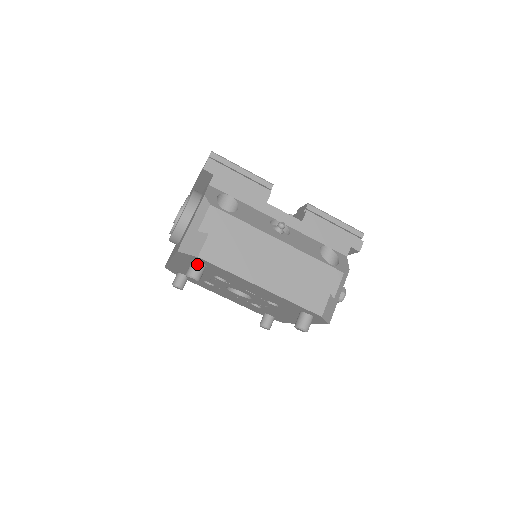
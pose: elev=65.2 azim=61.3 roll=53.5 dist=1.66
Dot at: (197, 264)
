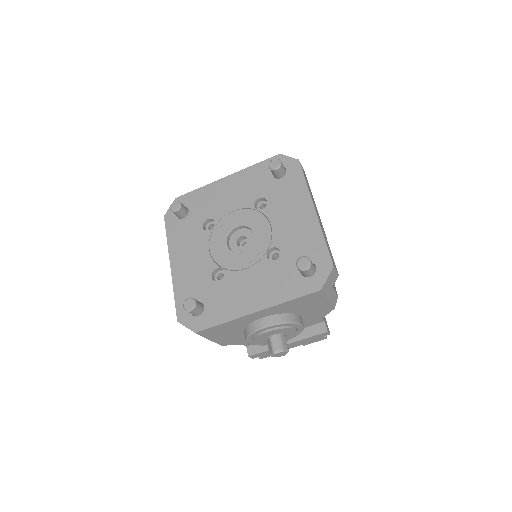
Dot at: (284, 167)
